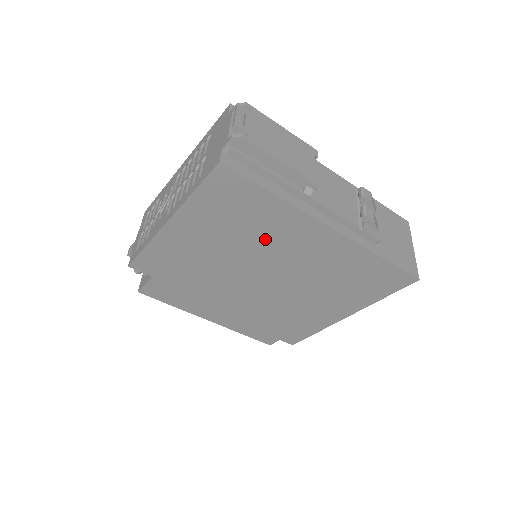
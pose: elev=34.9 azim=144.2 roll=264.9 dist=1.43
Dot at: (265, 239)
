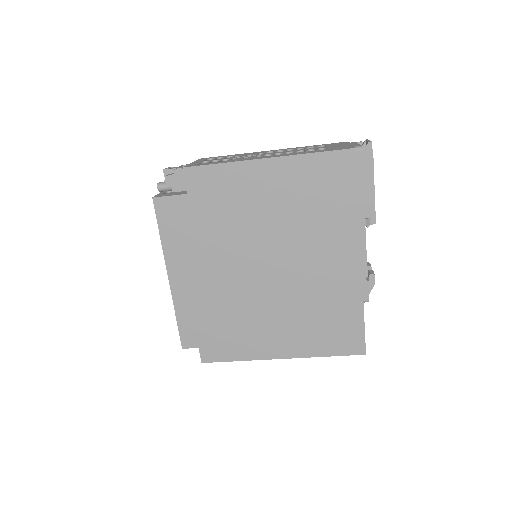
Dot at: (311, 231)
